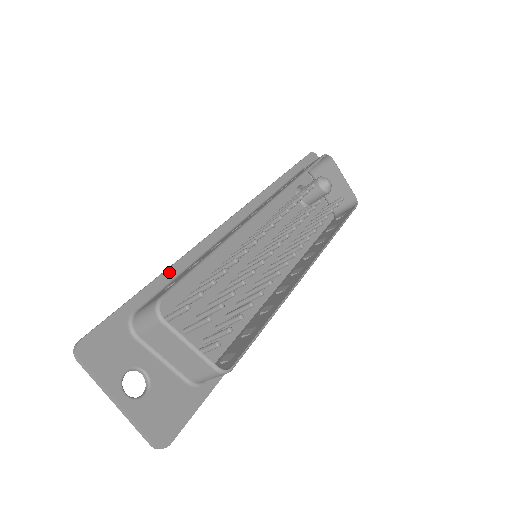
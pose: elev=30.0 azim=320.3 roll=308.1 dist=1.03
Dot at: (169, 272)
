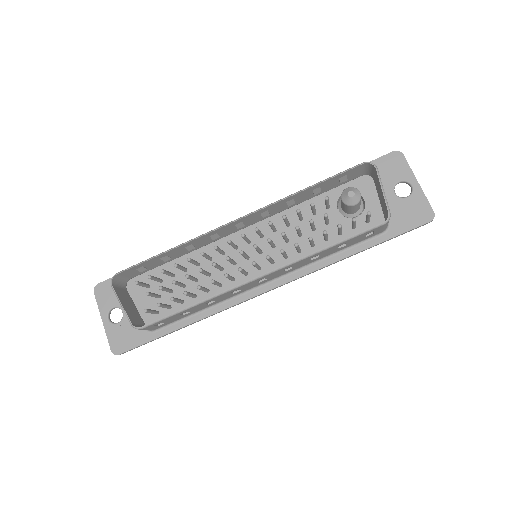
Dot at: occluded
